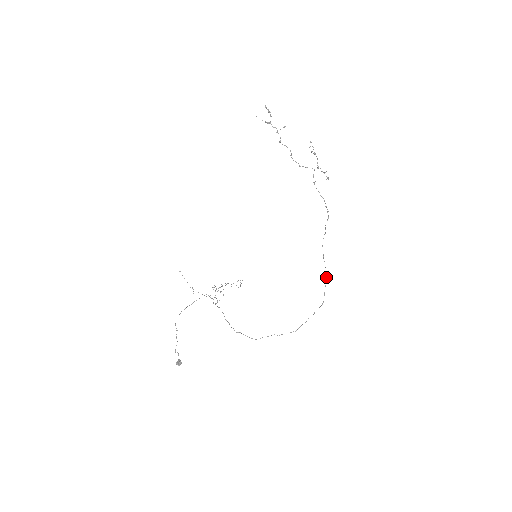
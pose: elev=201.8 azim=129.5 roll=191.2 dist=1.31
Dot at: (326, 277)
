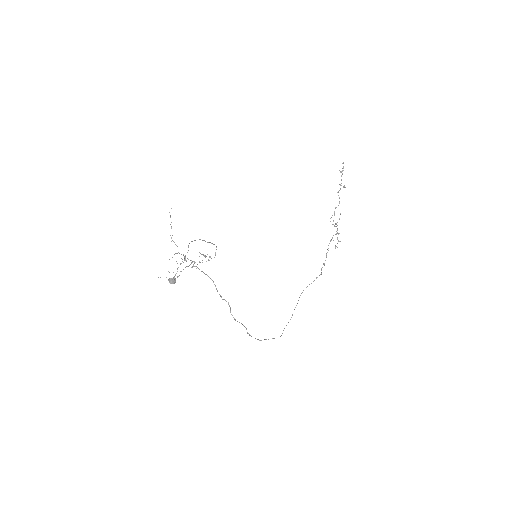
Dot at: occluded
